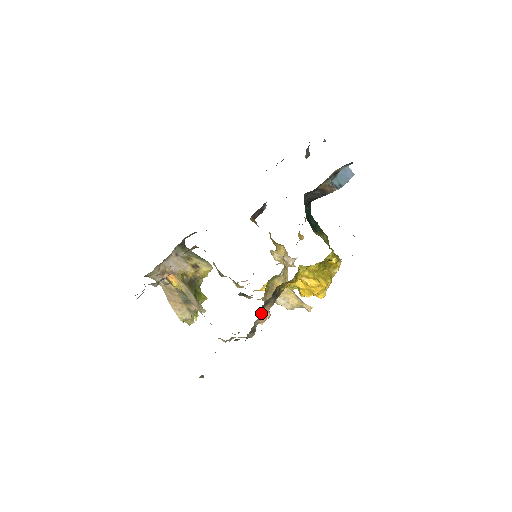
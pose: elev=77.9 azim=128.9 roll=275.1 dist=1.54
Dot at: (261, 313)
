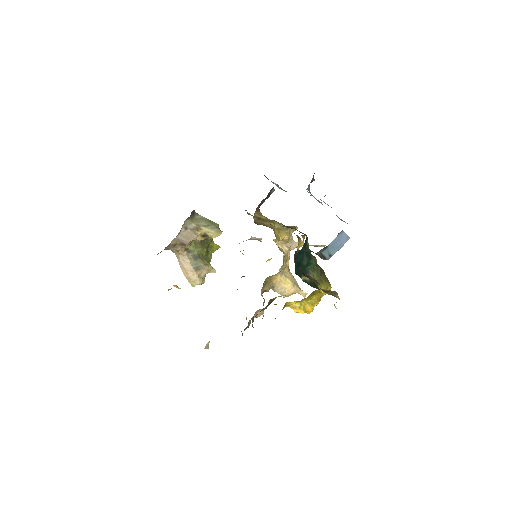
Dot at: (255, 314)
